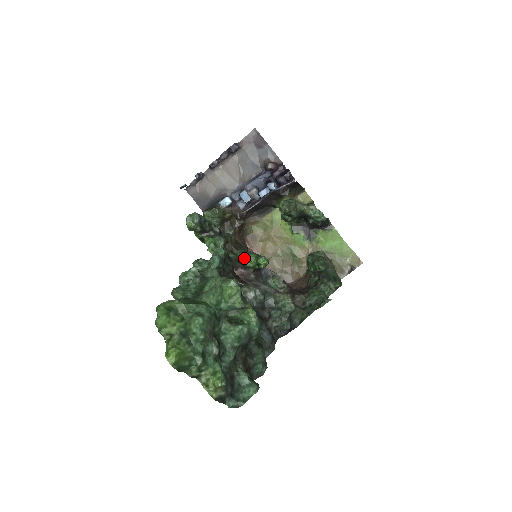
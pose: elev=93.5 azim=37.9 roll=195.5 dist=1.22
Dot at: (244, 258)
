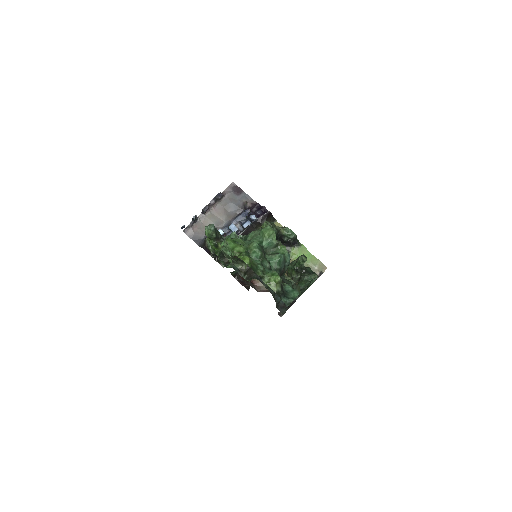
Dot at: occluded
